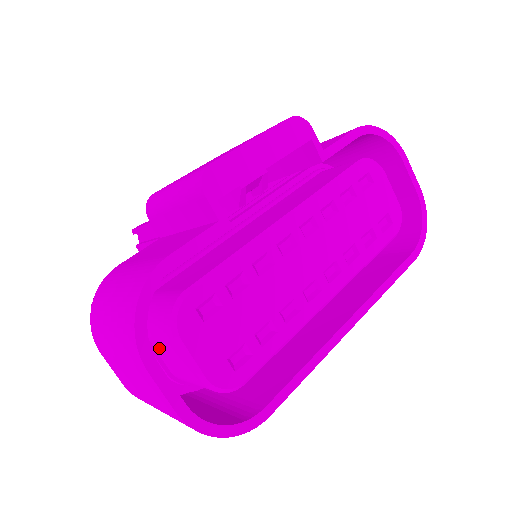
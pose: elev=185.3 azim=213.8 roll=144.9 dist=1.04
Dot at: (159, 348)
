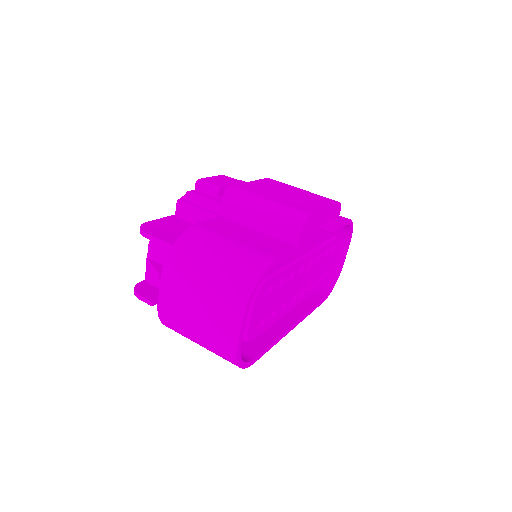
Dot at: occluded
